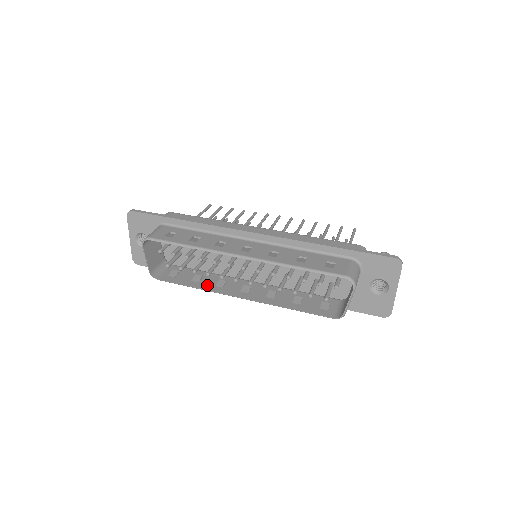
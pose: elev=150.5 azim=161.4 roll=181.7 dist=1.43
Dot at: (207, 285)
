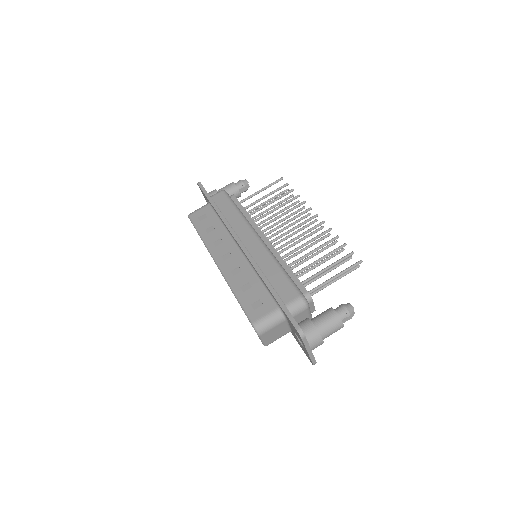
Dot at: occluded
